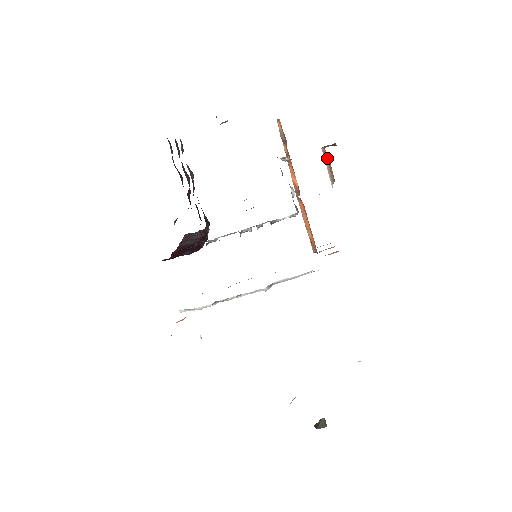
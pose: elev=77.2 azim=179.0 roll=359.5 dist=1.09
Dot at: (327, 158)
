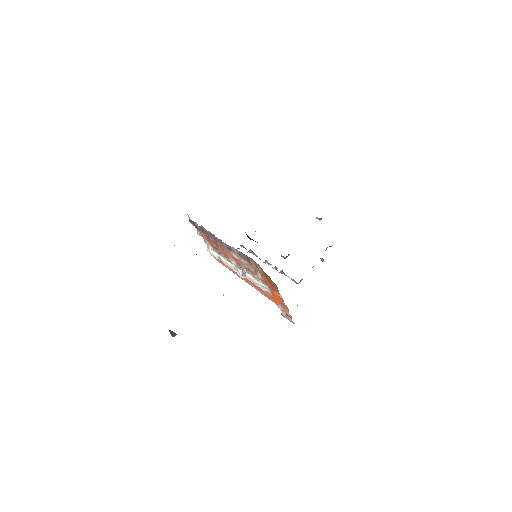
Dot at: occluded
